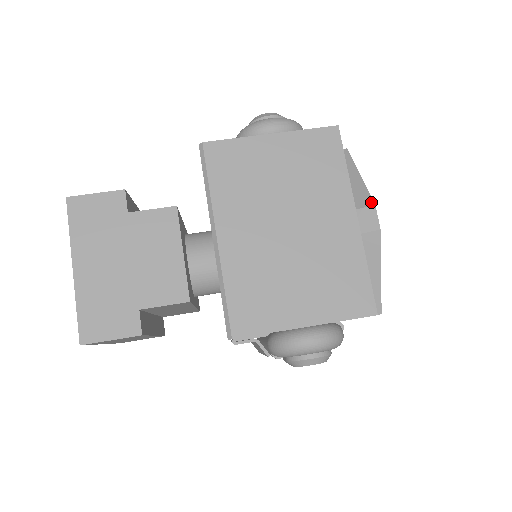
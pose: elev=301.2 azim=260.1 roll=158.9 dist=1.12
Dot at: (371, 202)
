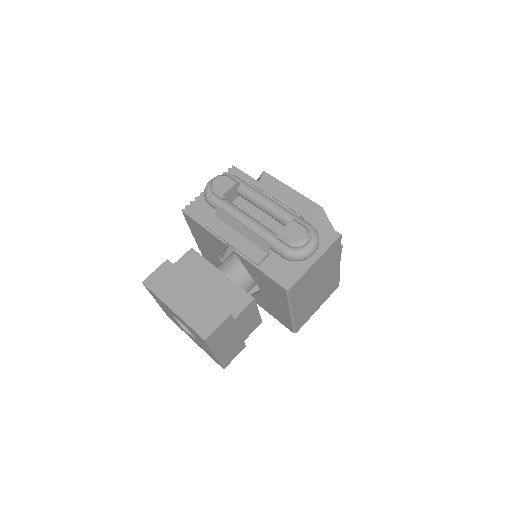
Dot at: (341, 245)
